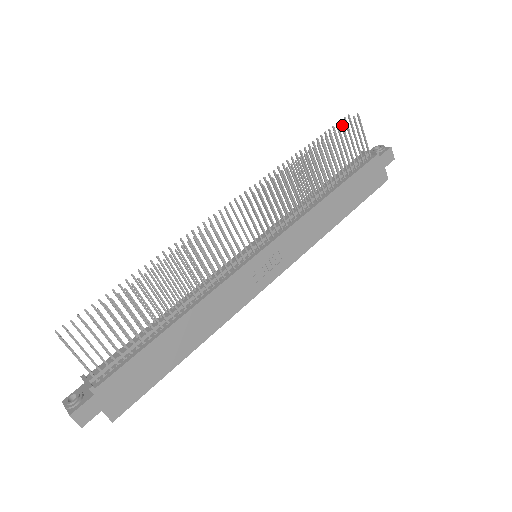
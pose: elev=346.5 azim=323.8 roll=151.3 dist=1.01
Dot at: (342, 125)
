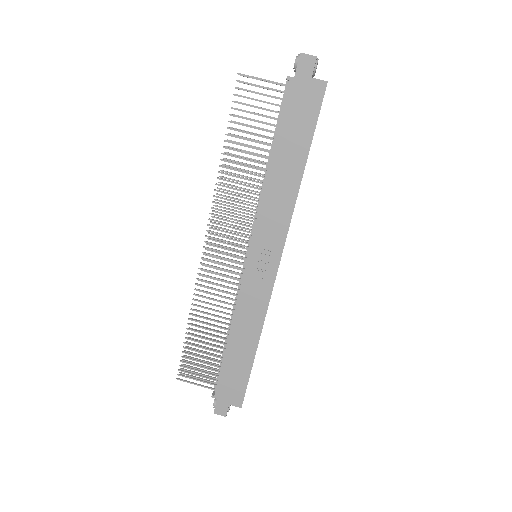
Dot at: (232, 101)
